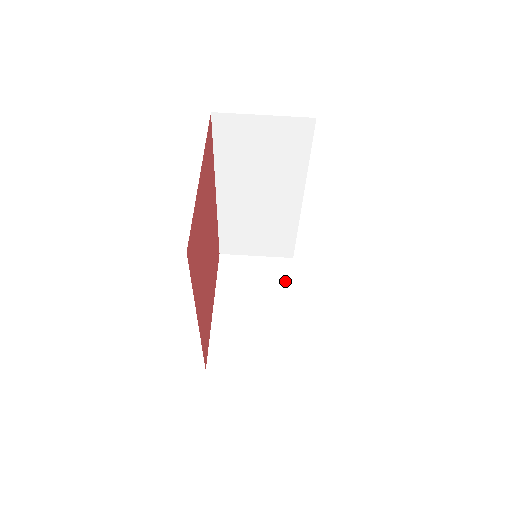
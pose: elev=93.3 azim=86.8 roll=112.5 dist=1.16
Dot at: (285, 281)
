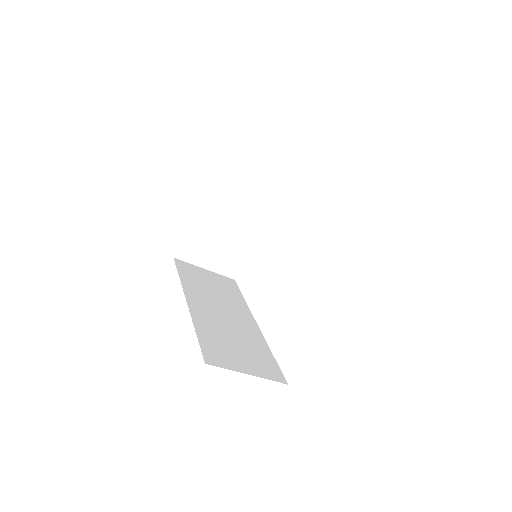
Dot at: (271, 203)
